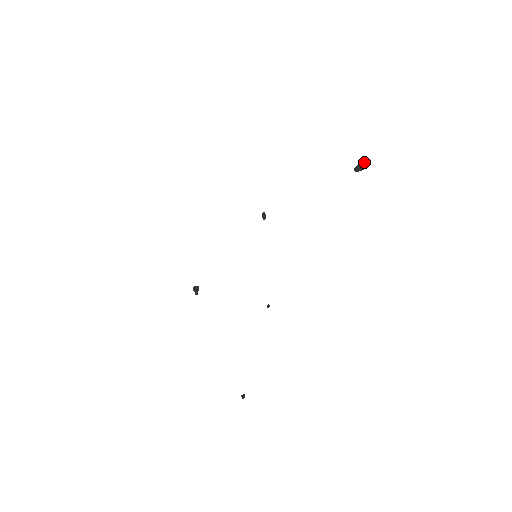
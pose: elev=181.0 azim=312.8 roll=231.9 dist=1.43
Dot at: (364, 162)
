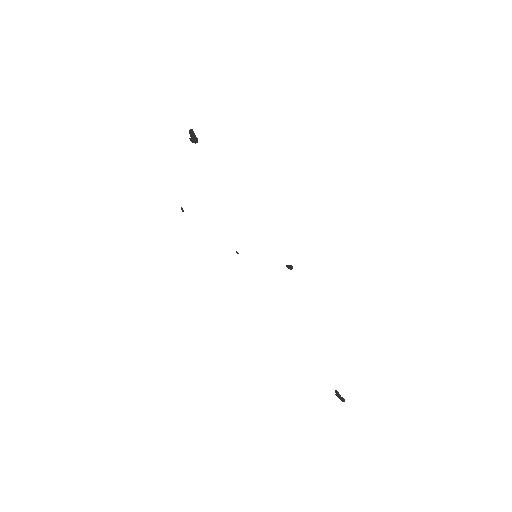
Dot at: occluded
